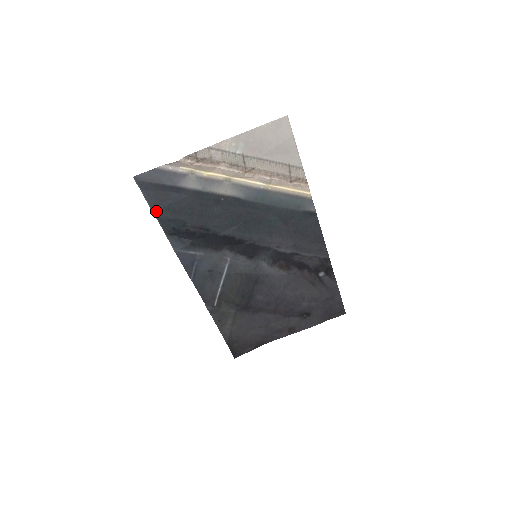
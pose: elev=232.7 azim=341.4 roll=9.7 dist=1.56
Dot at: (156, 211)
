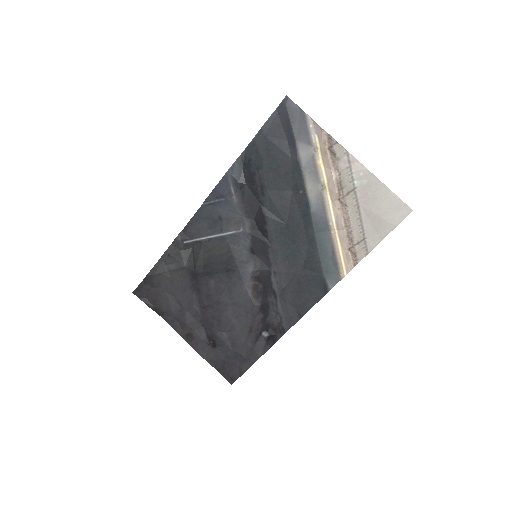
Dot at: (261, 134)
